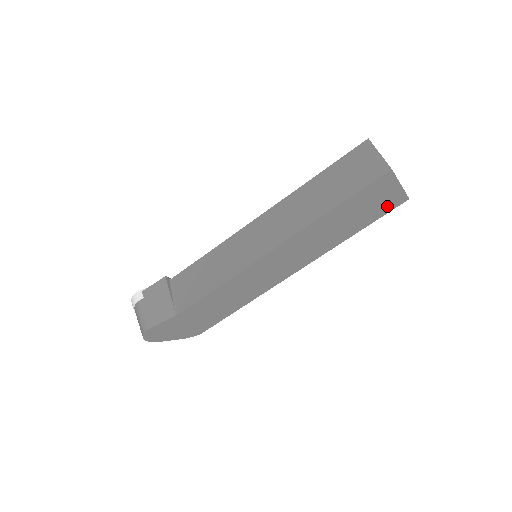
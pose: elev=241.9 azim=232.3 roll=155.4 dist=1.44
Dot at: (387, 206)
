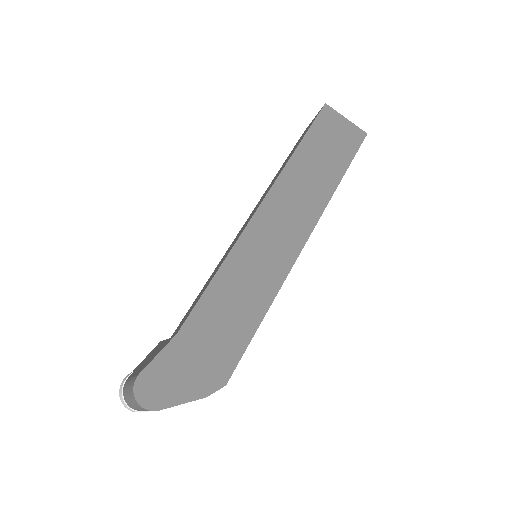
Dot at: (351, 143)
